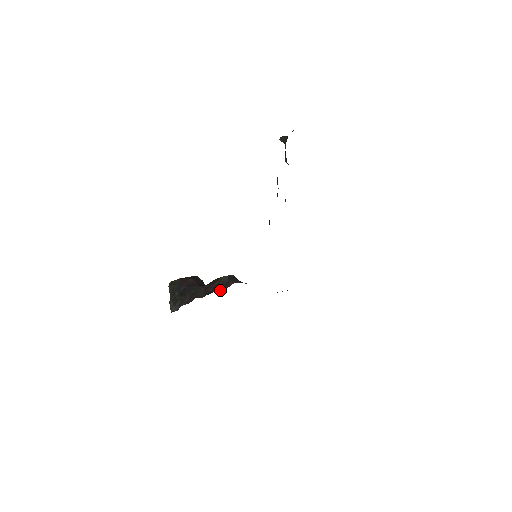
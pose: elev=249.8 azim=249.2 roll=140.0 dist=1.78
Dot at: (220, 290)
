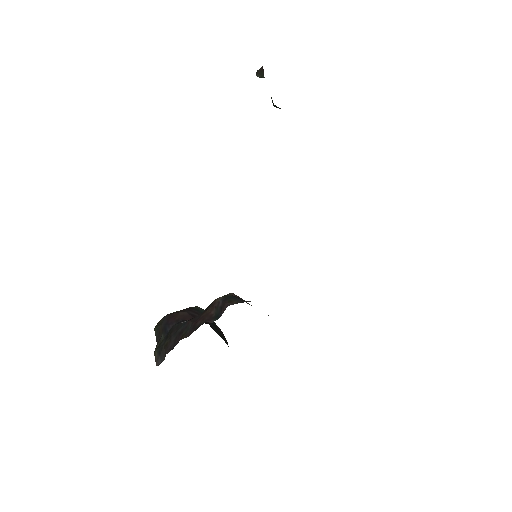
Dot at: (212, 320)
